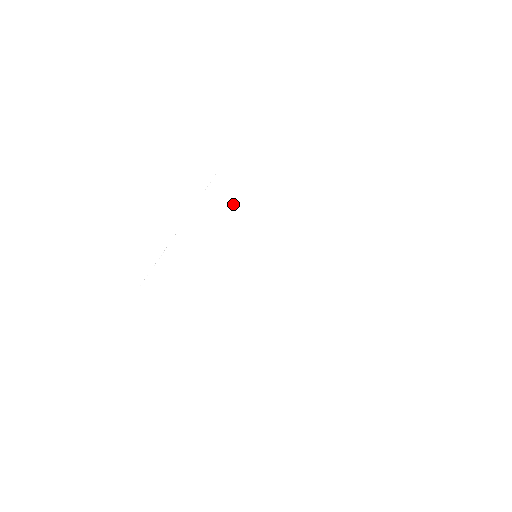
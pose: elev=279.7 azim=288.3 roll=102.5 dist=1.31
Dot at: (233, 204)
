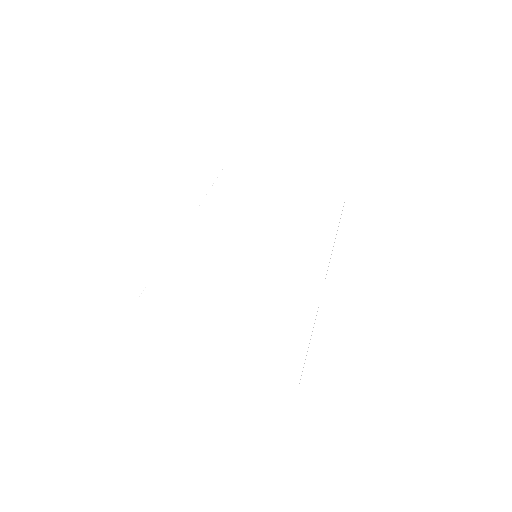
Dot at: (232, 207)
